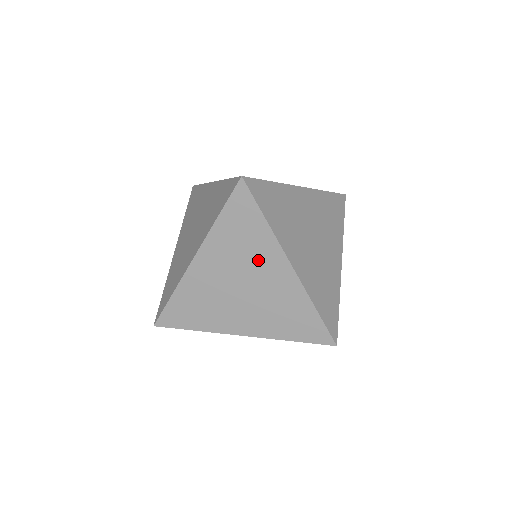
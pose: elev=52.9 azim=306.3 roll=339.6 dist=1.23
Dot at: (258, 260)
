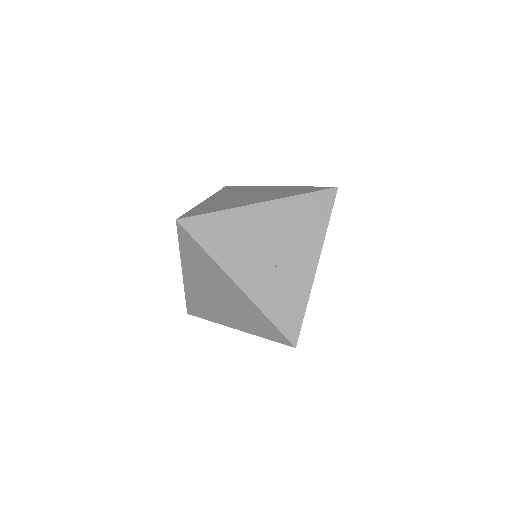
Dot at: occluded
